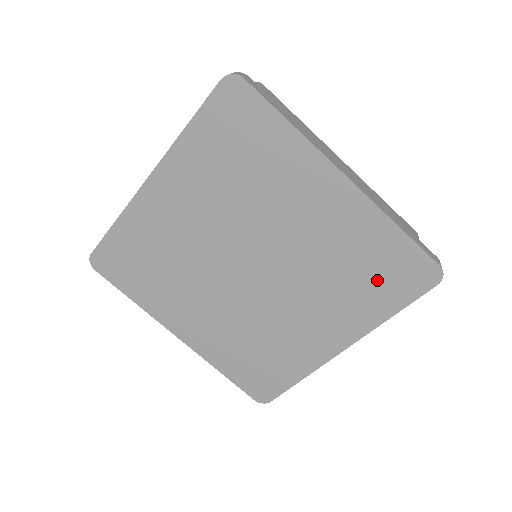
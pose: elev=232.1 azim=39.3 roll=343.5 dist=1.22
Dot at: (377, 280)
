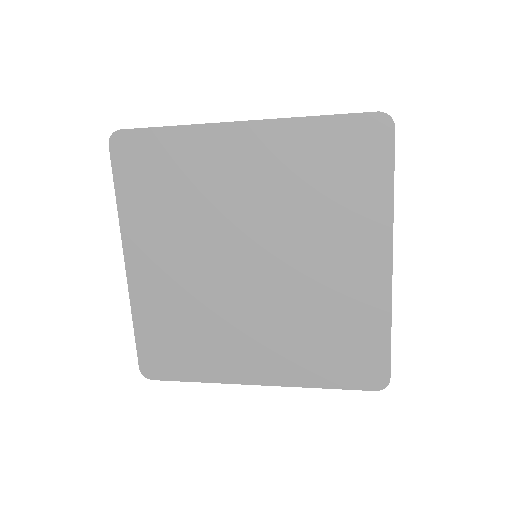
Dot at: (338, 353)
